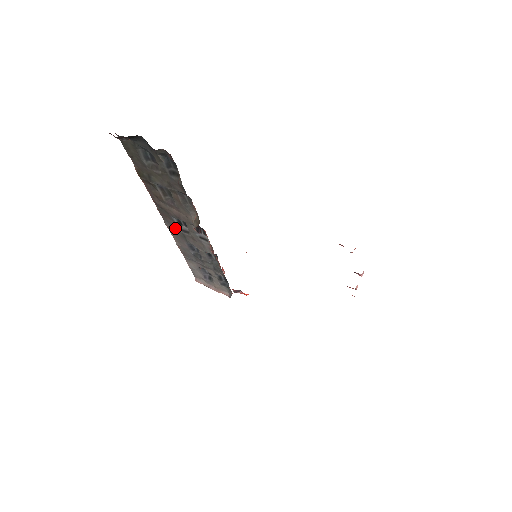
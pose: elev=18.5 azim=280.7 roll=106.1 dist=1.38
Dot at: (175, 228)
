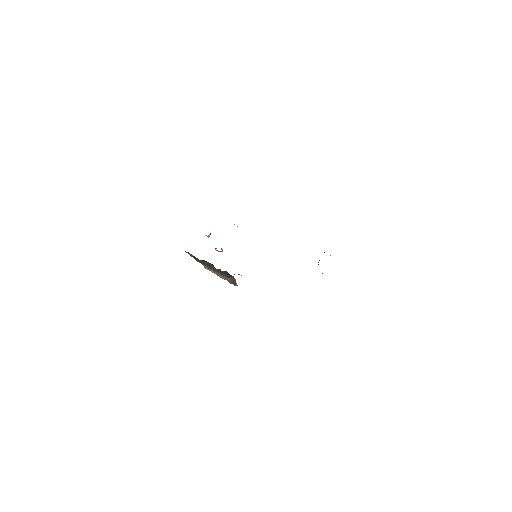
Dot at: occluded
